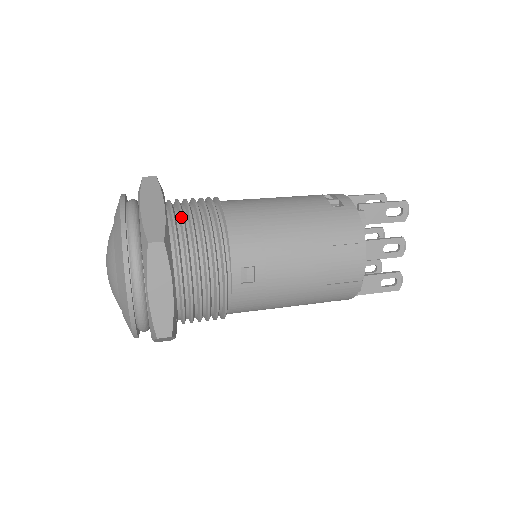
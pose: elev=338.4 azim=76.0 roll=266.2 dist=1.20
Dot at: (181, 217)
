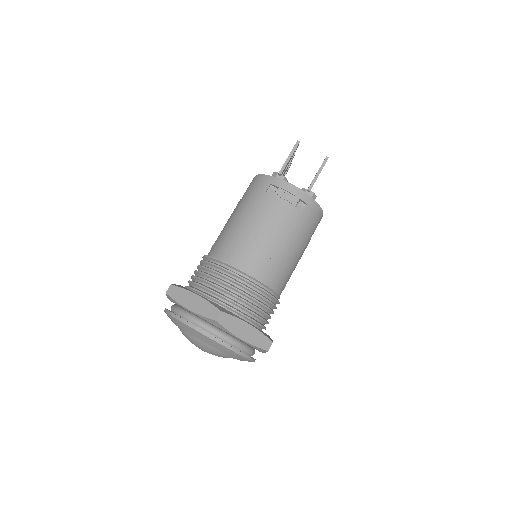
Dot at: (252, 313)
